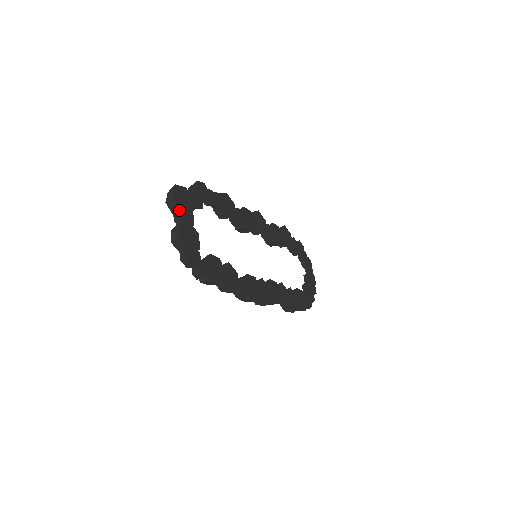
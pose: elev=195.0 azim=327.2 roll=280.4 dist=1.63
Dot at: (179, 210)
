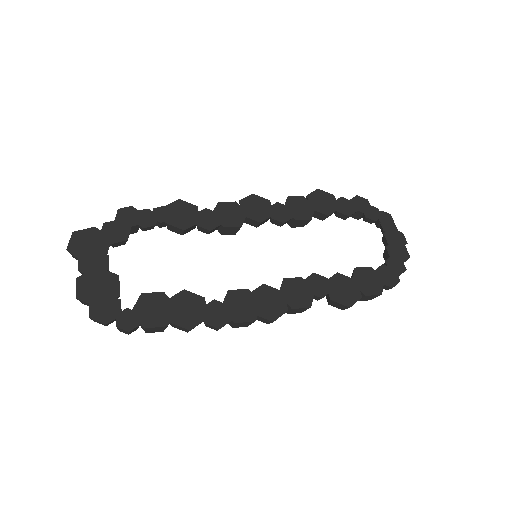
Dot at: (79, 260)
